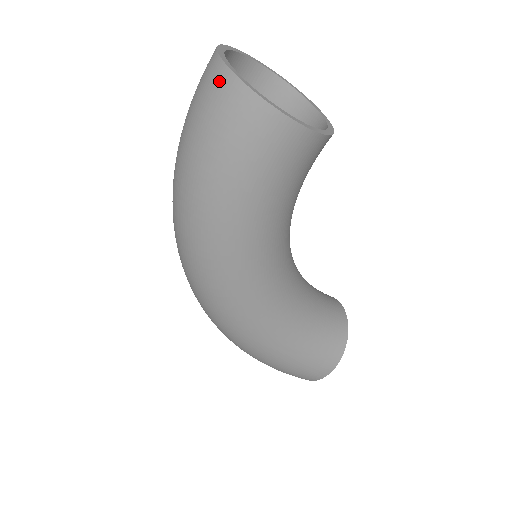
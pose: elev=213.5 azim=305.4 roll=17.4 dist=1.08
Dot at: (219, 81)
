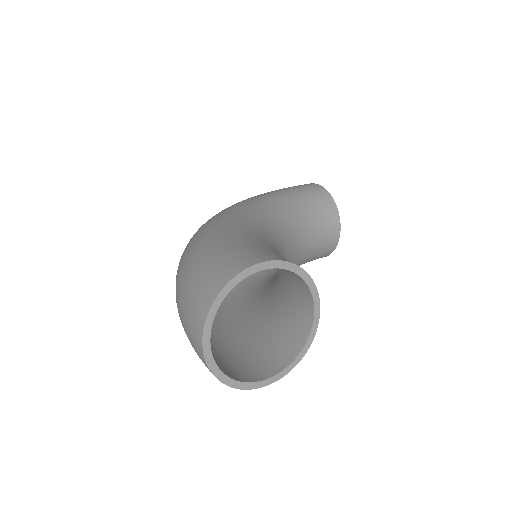
Dot at: (205, 365)
